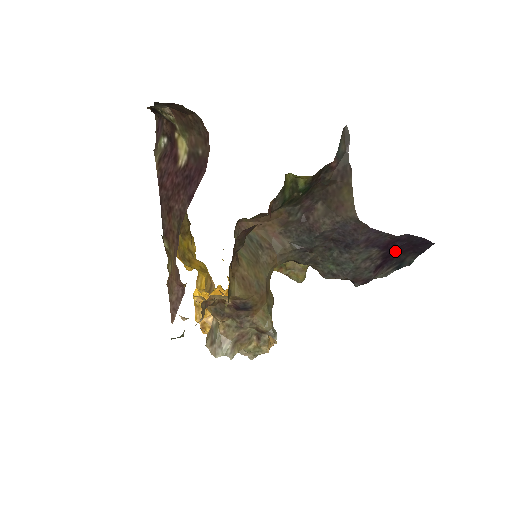
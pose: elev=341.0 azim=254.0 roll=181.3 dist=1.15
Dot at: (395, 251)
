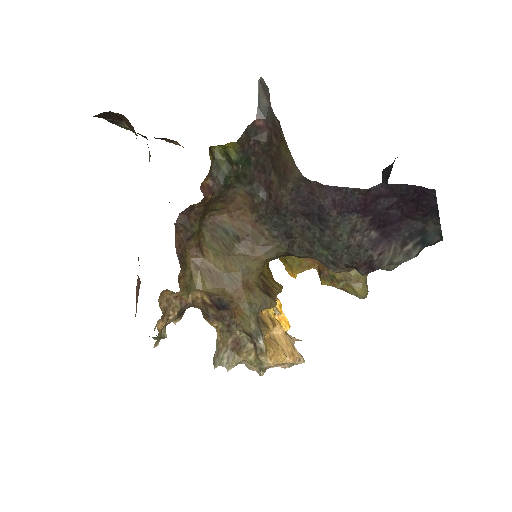
Dot at: (390, 215)
